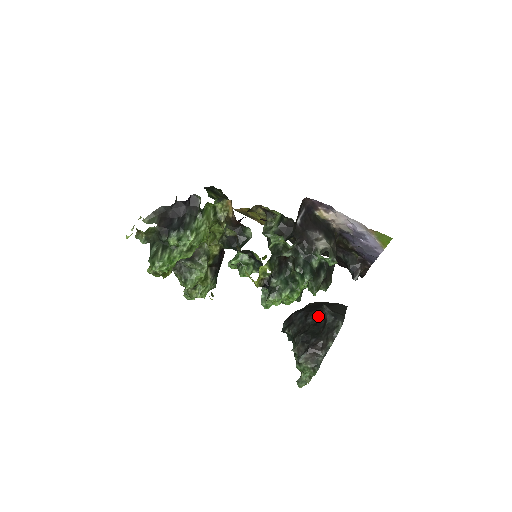
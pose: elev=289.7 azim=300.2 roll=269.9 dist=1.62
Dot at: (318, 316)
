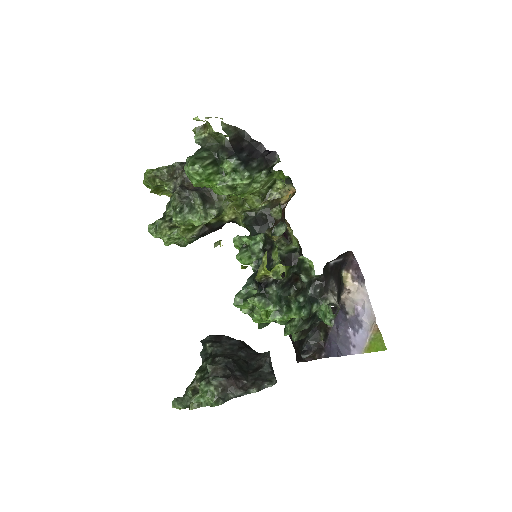
Dot at: (253, 357)
